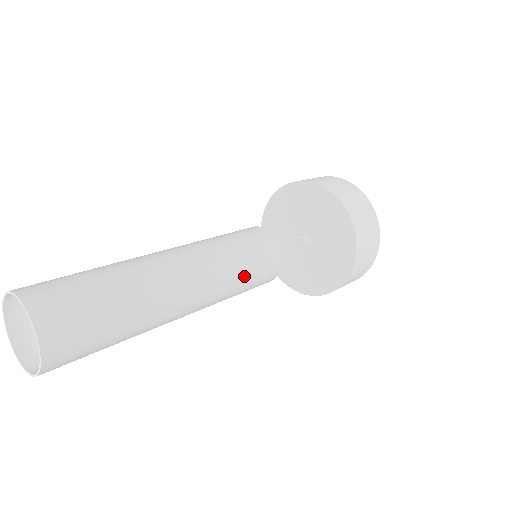
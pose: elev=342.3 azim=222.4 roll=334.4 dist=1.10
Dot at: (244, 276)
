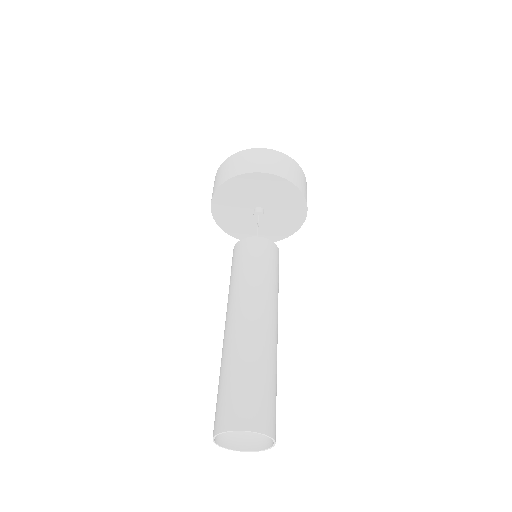
Dot at: occluded
